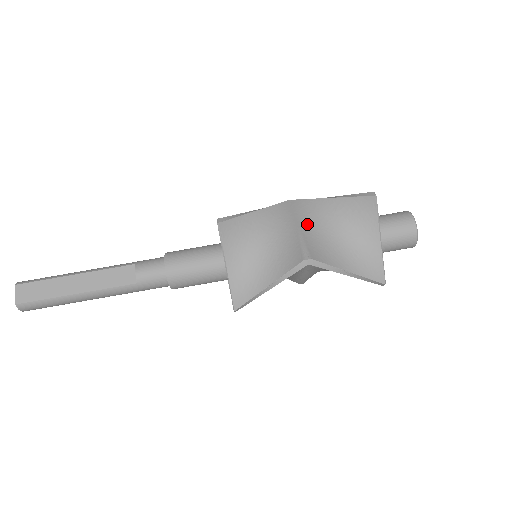
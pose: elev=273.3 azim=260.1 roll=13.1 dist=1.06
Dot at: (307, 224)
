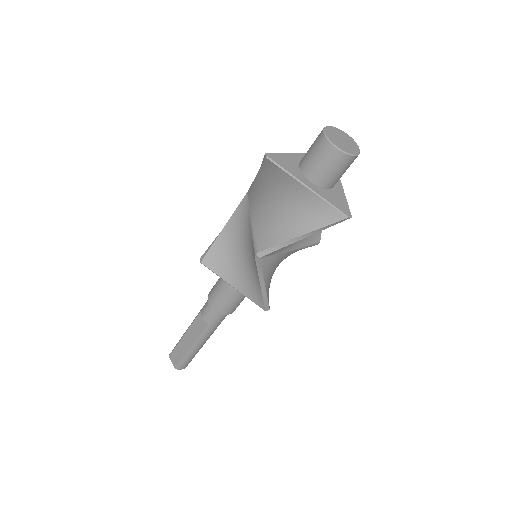
Dot at: (256, 213)
